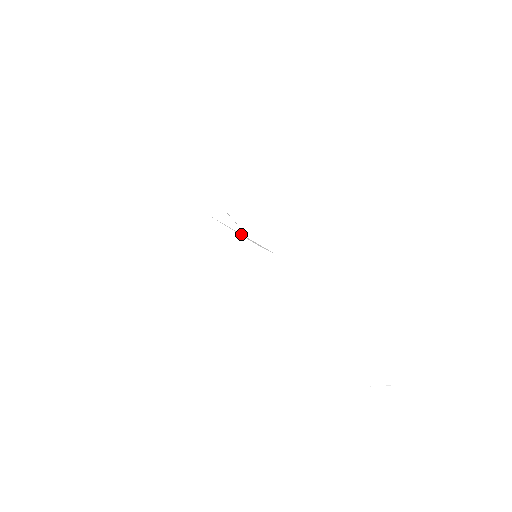
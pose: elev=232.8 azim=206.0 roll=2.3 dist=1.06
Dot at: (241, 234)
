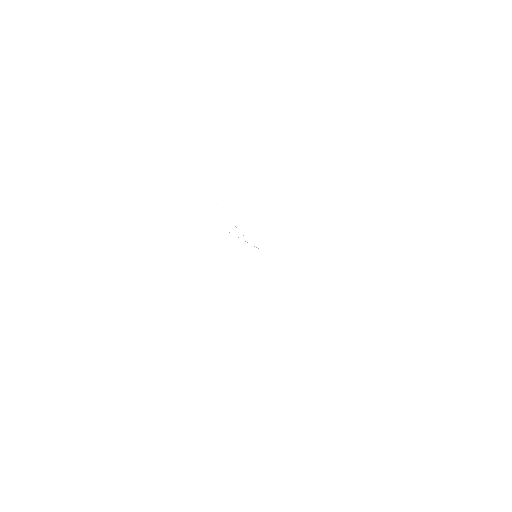
Dot at: occluded
